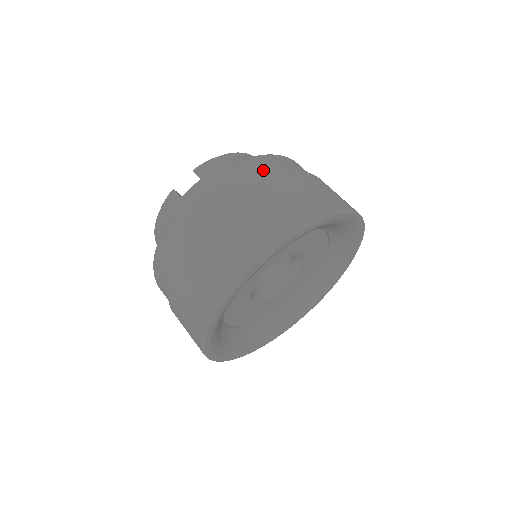
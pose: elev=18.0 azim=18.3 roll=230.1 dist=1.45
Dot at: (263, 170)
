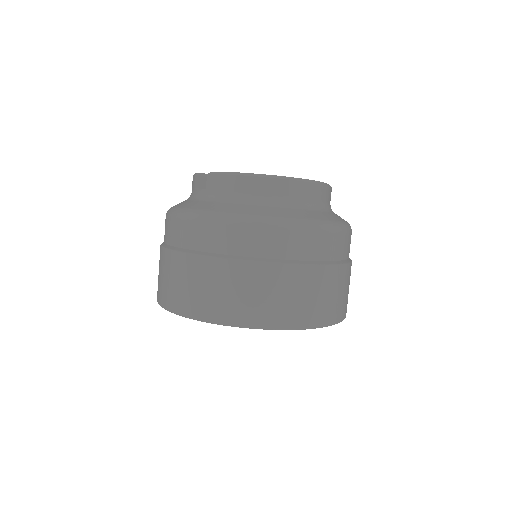
Dot at: (220, 240)
